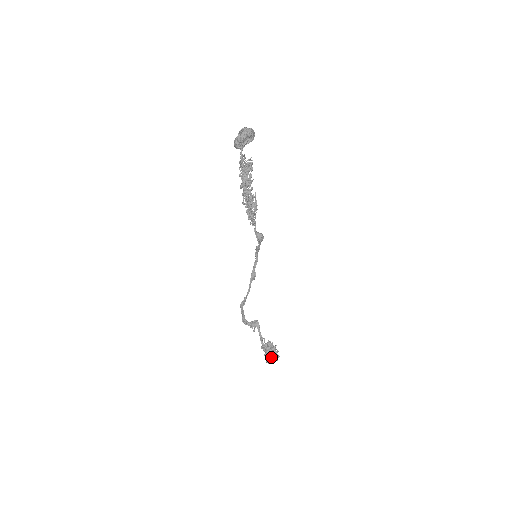
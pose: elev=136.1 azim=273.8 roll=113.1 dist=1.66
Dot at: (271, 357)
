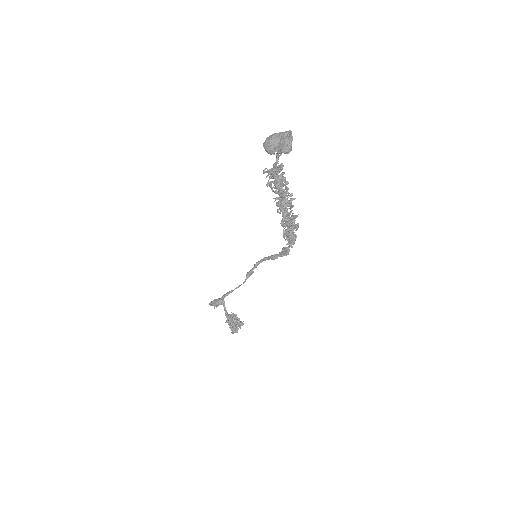
Dot at: occluded
